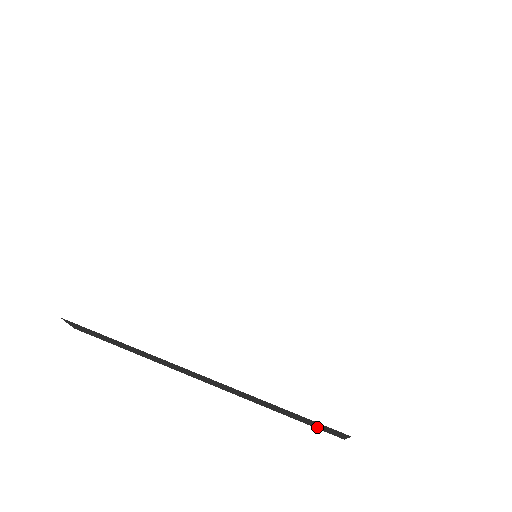
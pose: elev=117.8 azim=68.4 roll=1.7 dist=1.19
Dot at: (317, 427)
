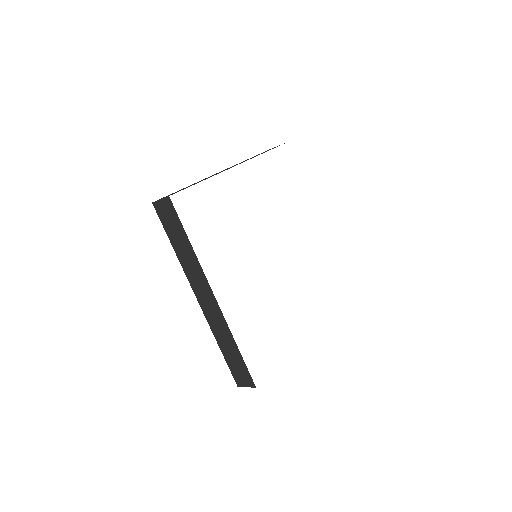
Dot at: (234, 371)
